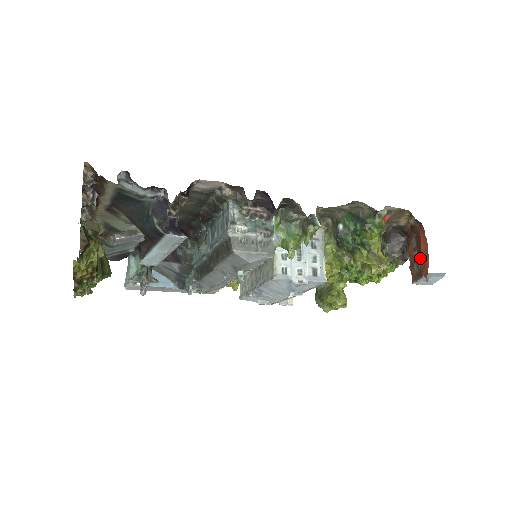
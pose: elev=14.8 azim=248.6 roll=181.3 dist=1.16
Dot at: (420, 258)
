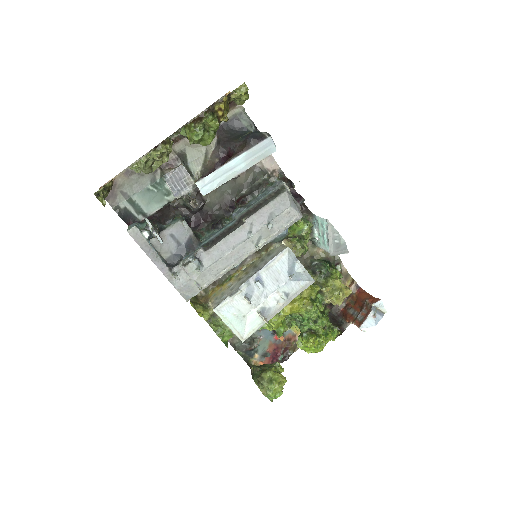
Dot at: (366, 300)
